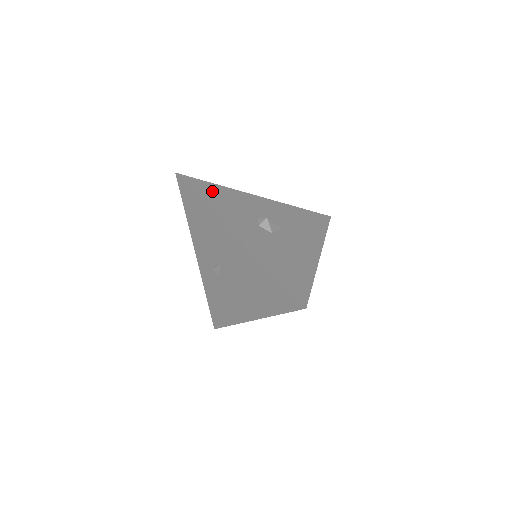
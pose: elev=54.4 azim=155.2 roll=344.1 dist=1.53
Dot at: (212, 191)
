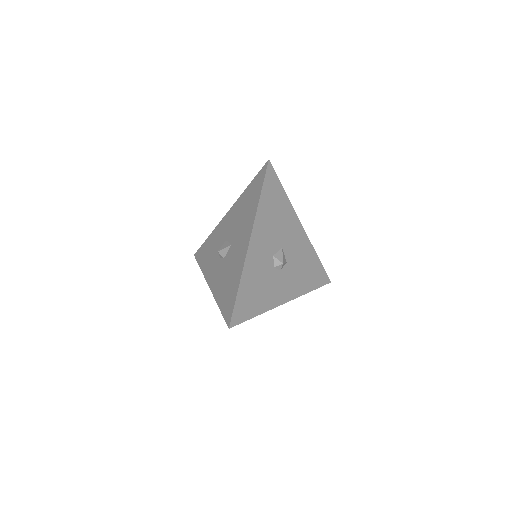
Dot at: (248, 298)
